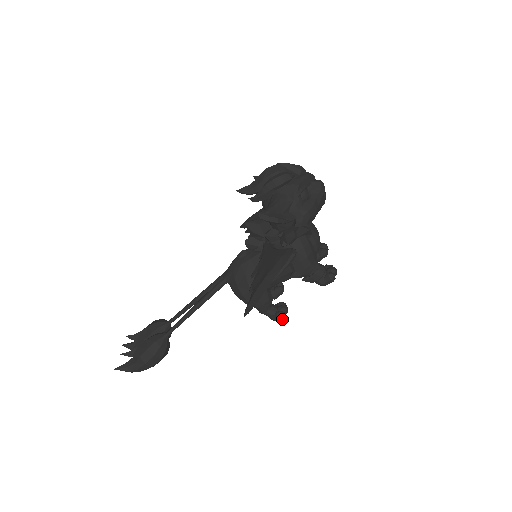
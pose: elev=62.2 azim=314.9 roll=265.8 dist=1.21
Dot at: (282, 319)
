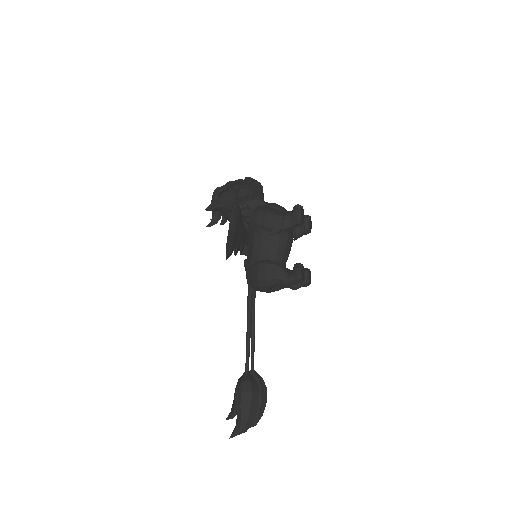
Dot at: (300, 272)
